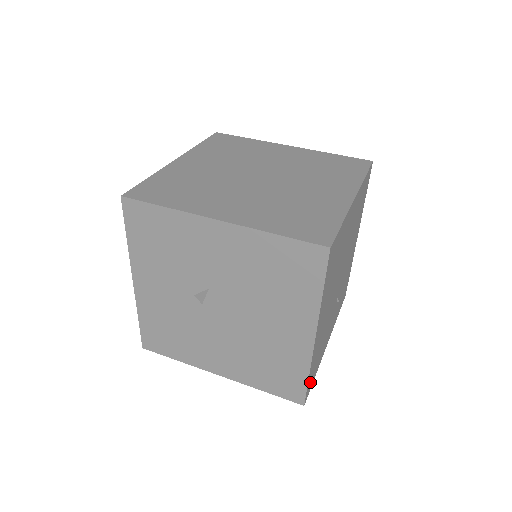
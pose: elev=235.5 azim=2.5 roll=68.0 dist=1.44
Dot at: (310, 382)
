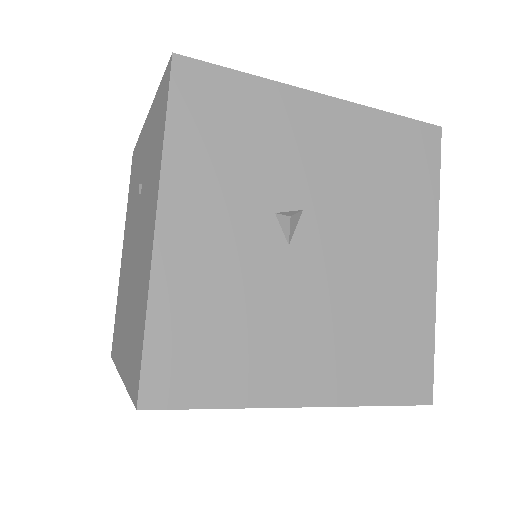
Dot at: occluded
